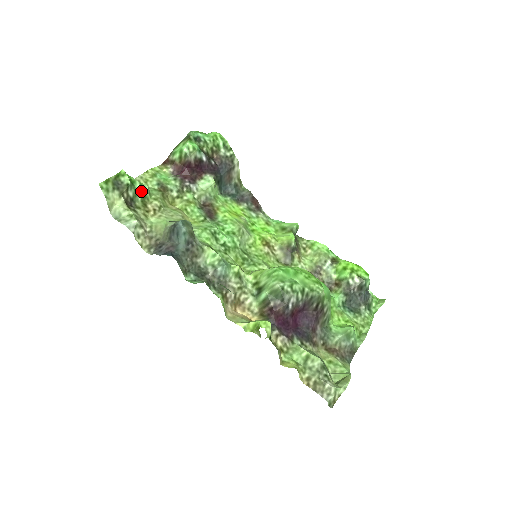
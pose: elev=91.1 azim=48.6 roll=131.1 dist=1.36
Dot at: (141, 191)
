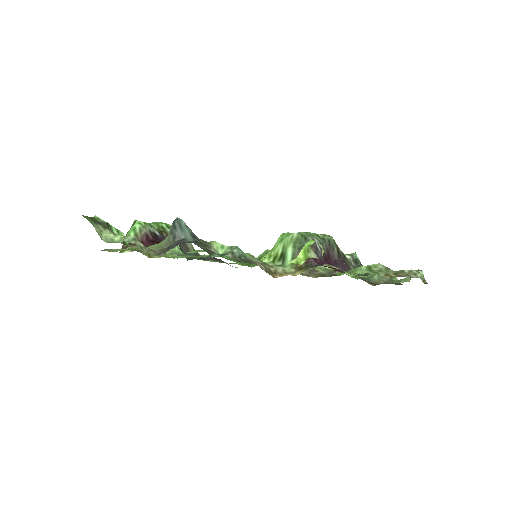
Dot at: occluded
